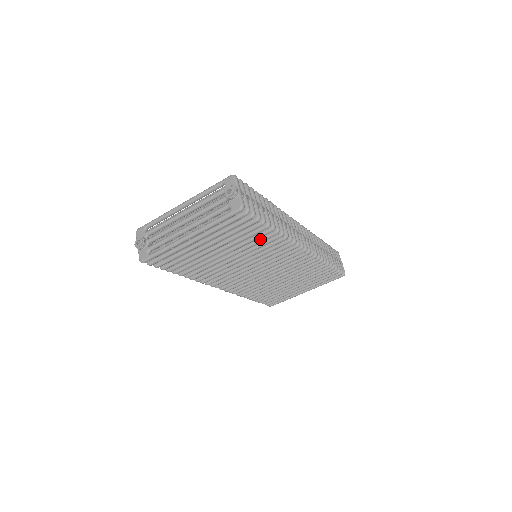
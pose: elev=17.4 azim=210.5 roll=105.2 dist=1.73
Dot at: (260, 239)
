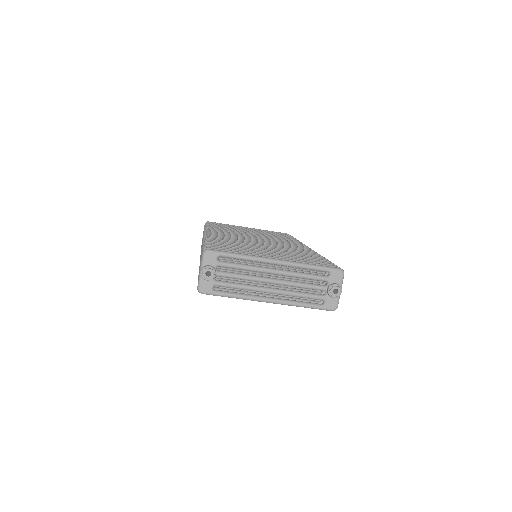
Dot at: occluded
